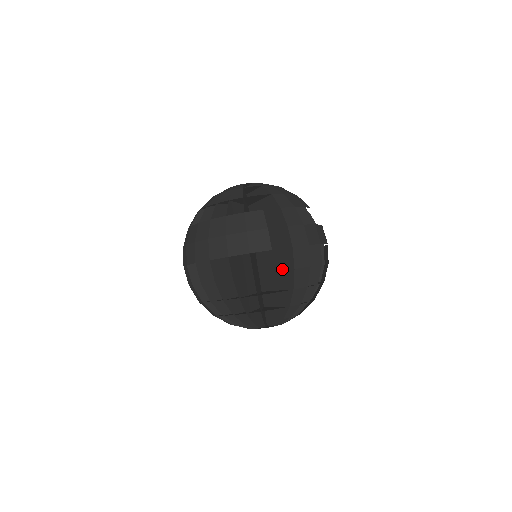
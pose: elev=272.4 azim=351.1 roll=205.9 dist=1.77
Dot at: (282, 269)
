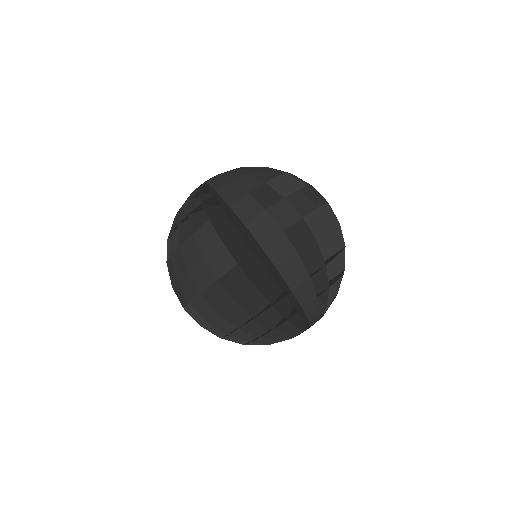
Dot at: (273, 270)
